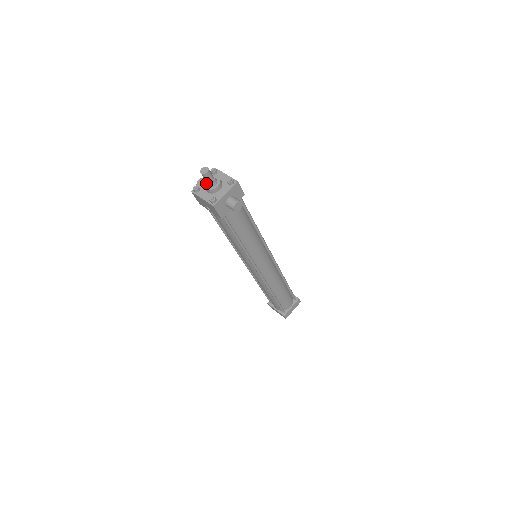
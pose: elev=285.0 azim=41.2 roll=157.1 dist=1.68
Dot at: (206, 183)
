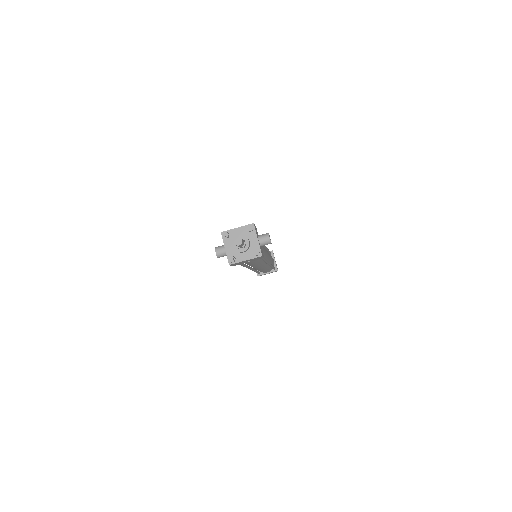
Dot at: (240, 248)
